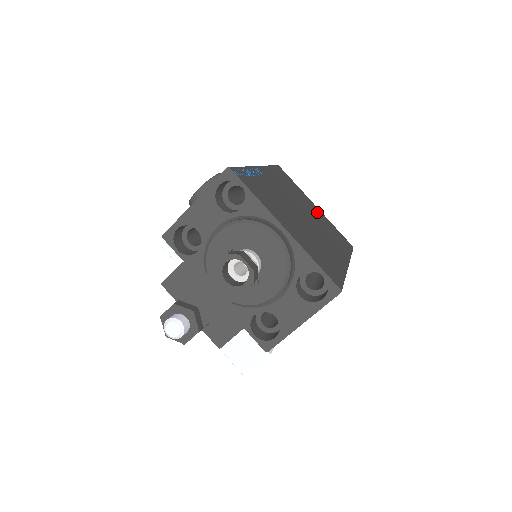
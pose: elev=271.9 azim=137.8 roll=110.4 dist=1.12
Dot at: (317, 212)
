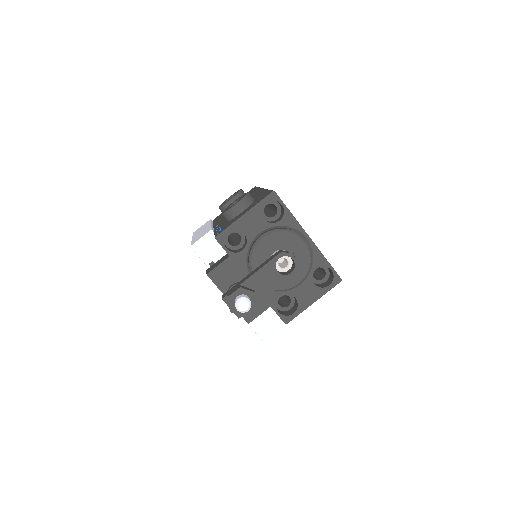
Dot at: occluded
